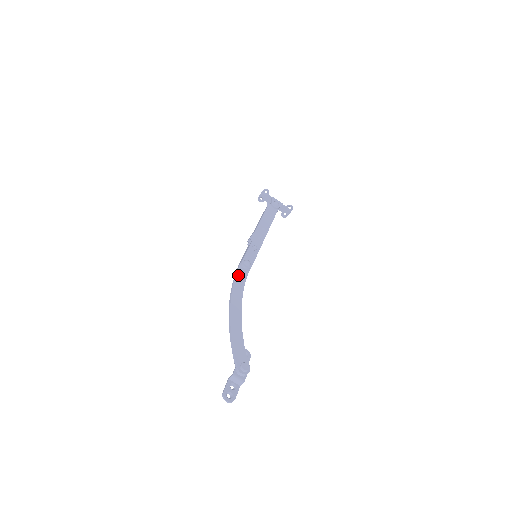
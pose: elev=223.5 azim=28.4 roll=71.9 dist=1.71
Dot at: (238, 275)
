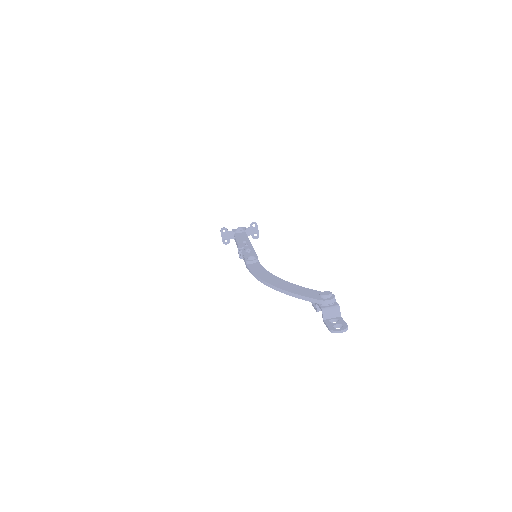
Dot at: (252, 268)
